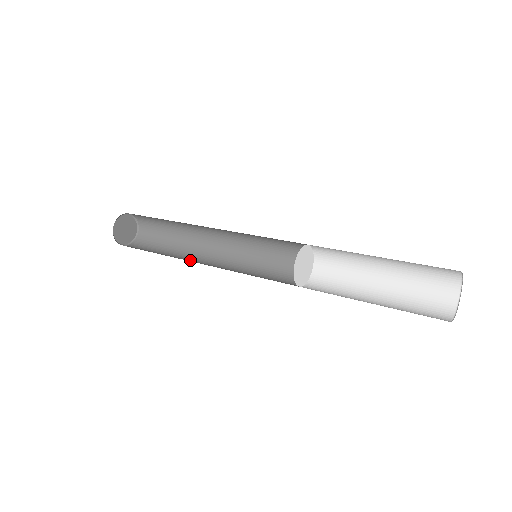
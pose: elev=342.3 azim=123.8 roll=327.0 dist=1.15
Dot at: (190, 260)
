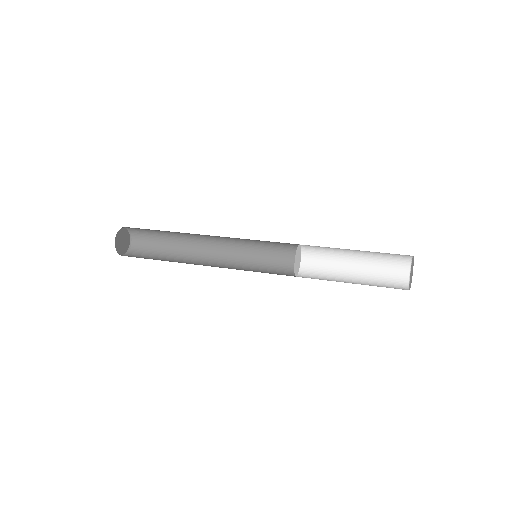
Dot at: (195, 262)
